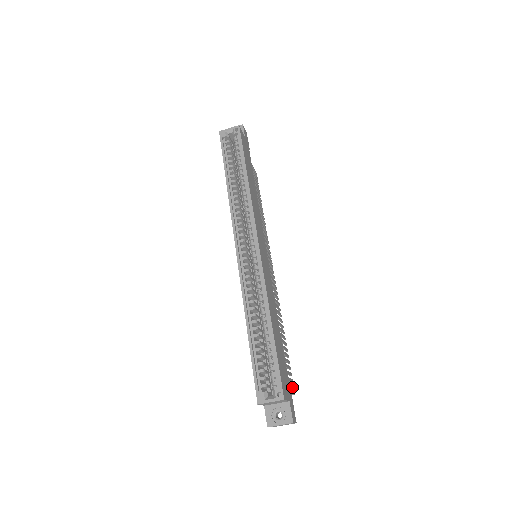
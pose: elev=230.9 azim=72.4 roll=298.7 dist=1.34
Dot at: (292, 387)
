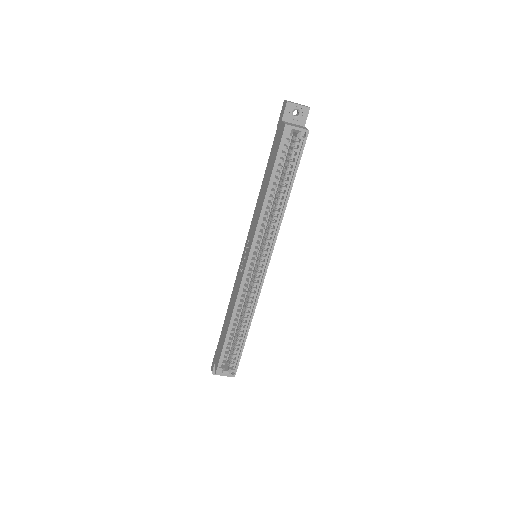
Dot at: occluded
